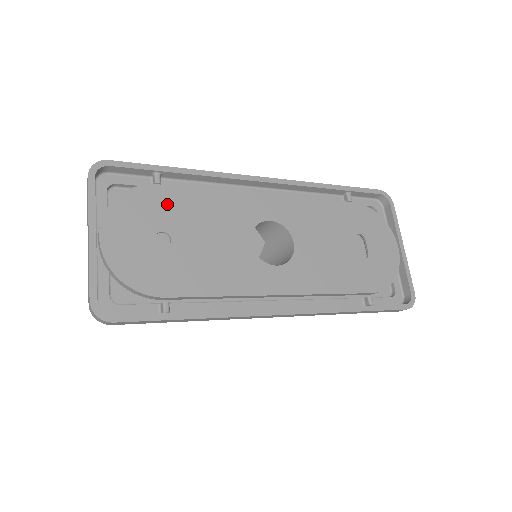
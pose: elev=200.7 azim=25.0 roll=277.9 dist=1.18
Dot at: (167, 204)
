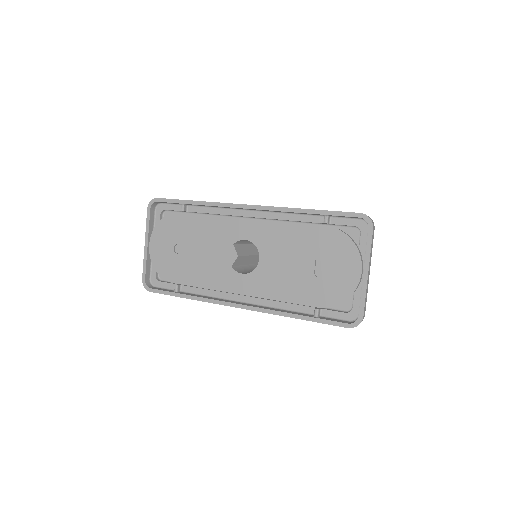
Dot at: (183, 226)
